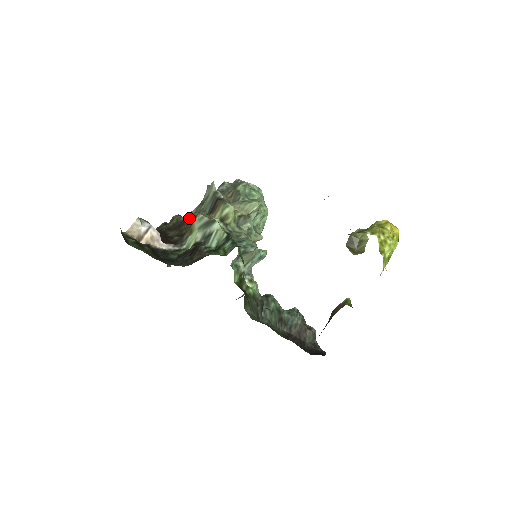
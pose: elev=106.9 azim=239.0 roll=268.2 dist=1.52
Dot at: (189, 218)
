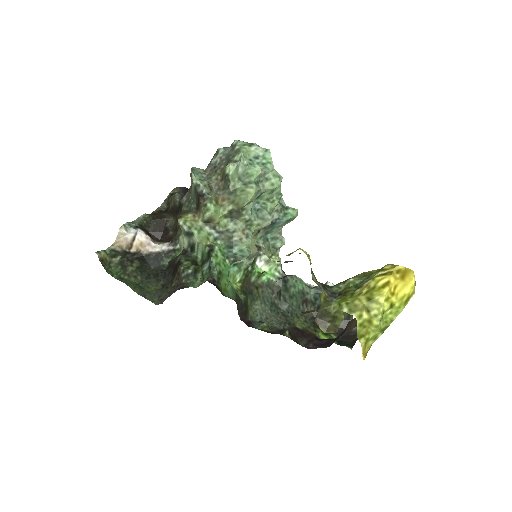
Dot at: (181, 208)
